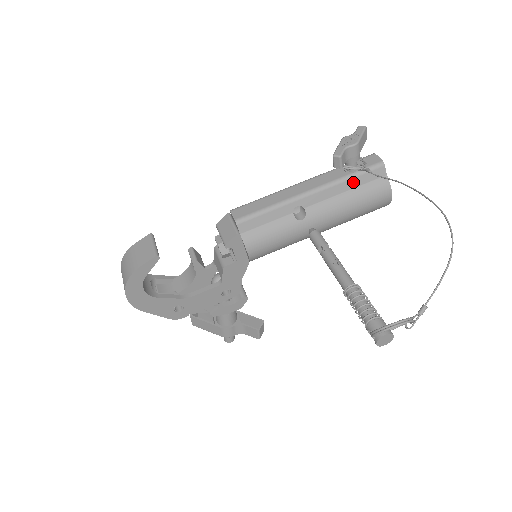
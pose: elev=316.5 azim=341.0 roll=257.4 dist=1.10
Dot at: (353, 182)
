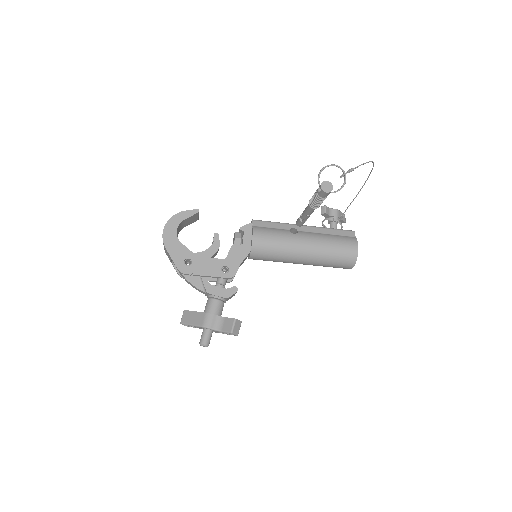
Dot at: (332, 231)
